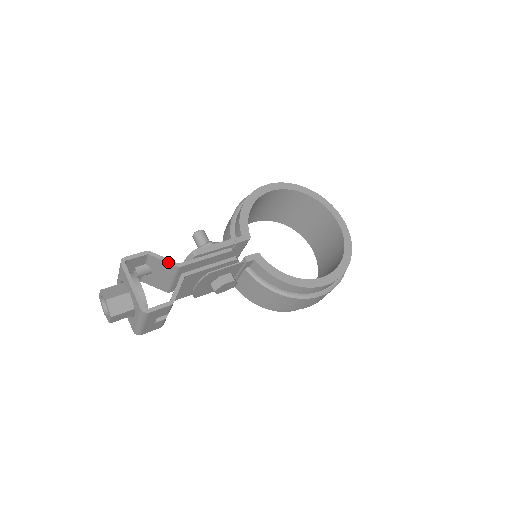
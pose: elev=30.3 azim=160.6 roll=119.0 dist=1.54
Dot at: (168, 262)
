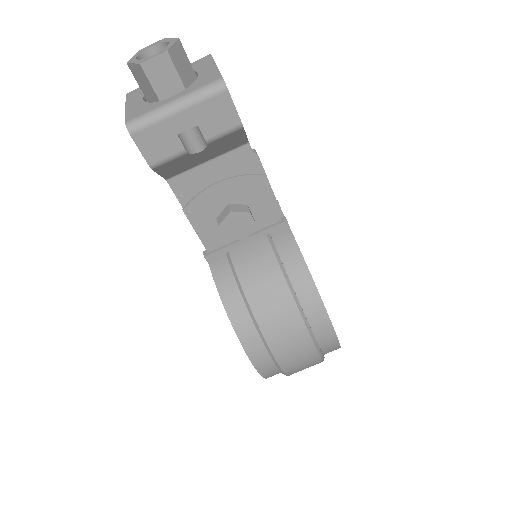
Dot at: occluded
